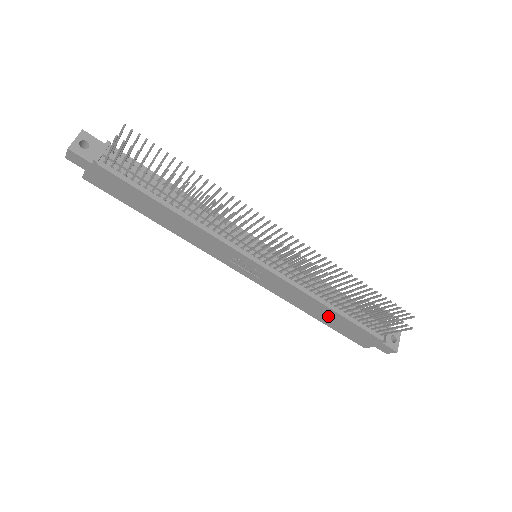
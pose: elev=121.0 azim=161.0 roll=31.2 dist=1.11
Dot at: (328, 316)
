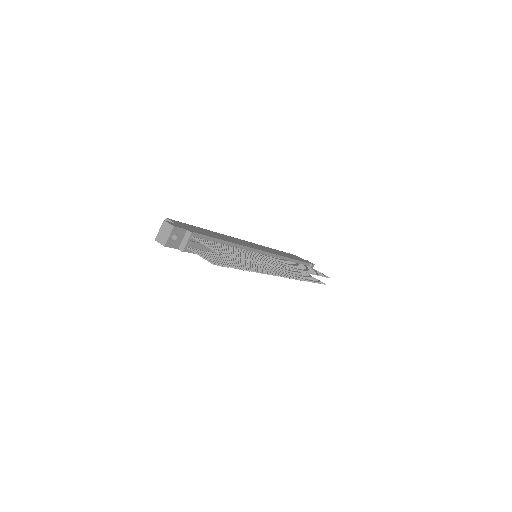
Dot at: occluded
